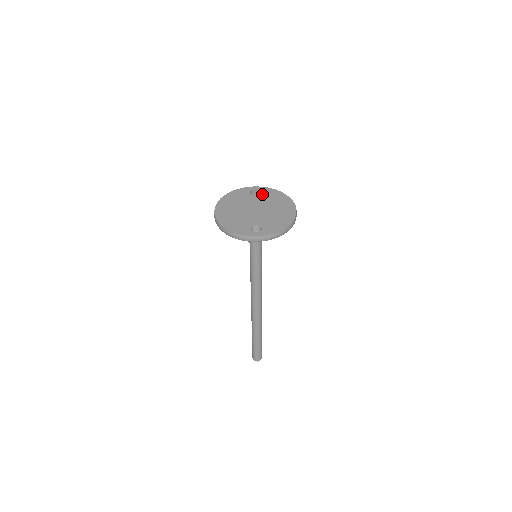
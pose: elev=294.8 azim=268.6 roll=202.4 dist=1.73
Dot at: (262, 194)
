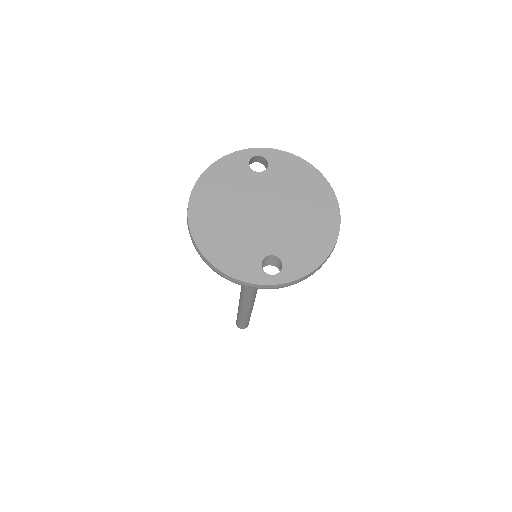
Dot at: (273, 169)
